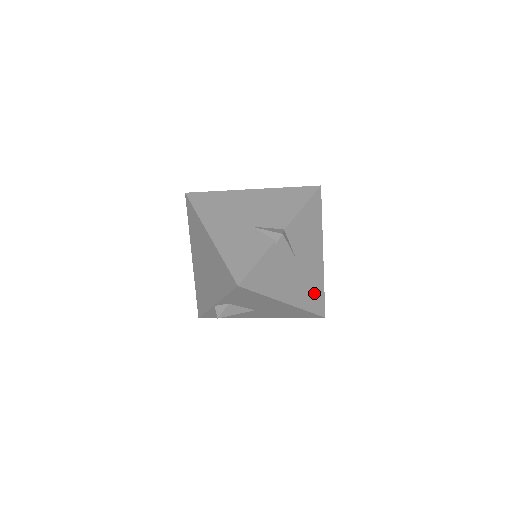
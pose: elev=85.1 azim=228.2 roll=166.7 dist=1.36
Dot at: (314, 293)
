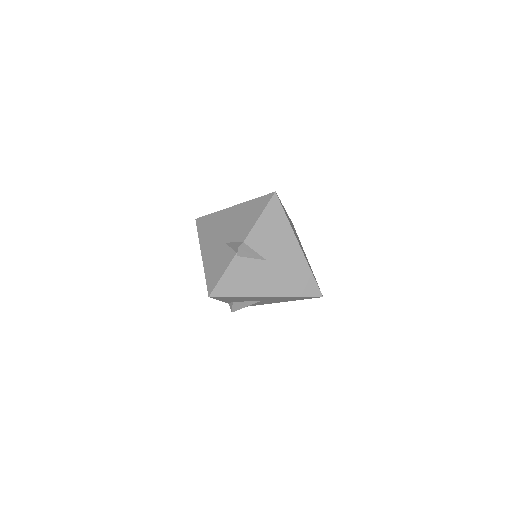
Dot at: (300, 281)
